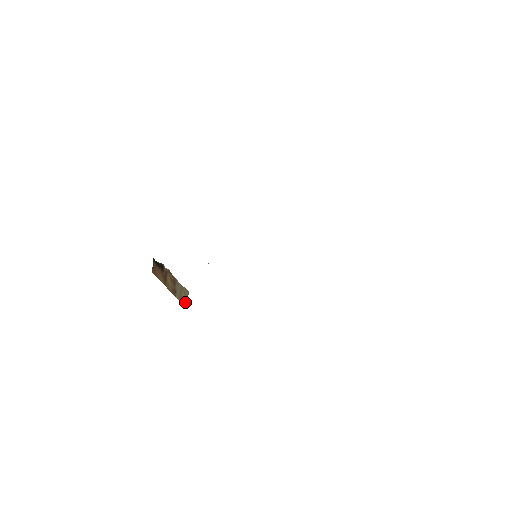
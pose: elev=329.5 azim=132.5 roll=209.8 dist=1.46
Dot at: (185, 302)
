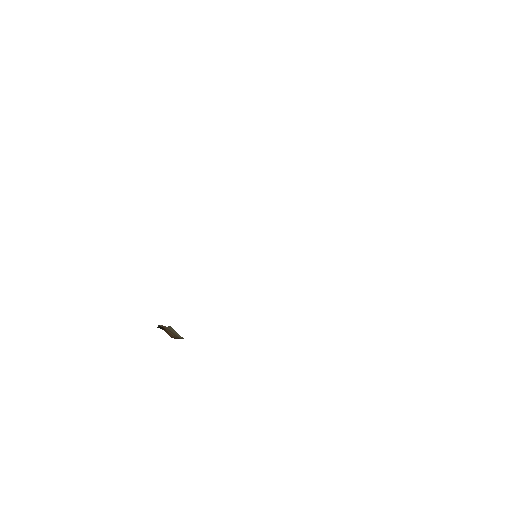
Dot at: (180, 336)
